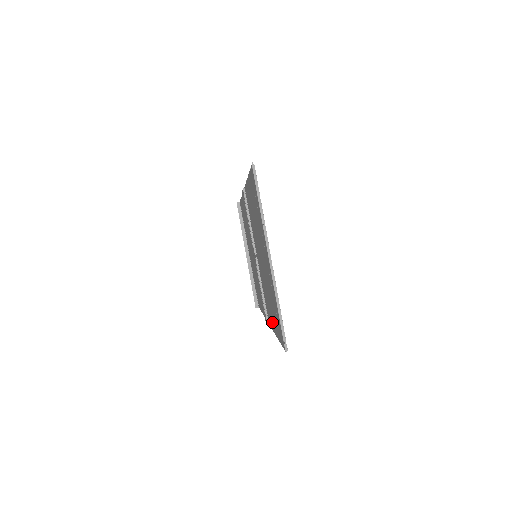
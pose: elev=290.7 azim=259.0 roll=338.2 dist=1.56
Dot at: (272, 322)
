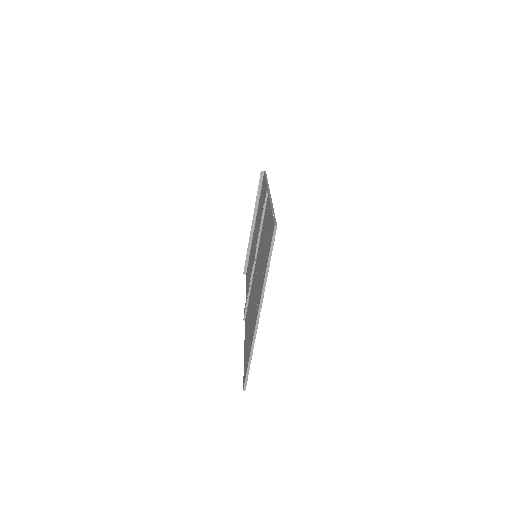
Dot at: occluded
